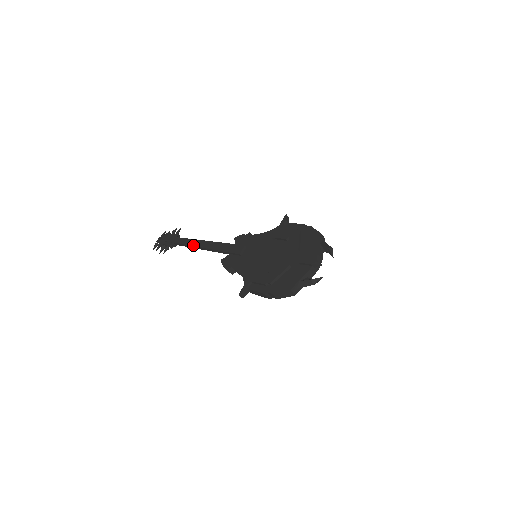
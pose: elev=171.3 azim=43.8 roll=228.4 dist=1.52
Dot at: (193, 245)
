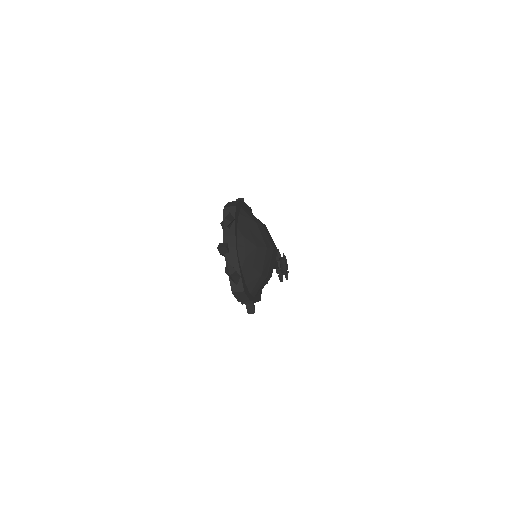
Dot at: occluded
